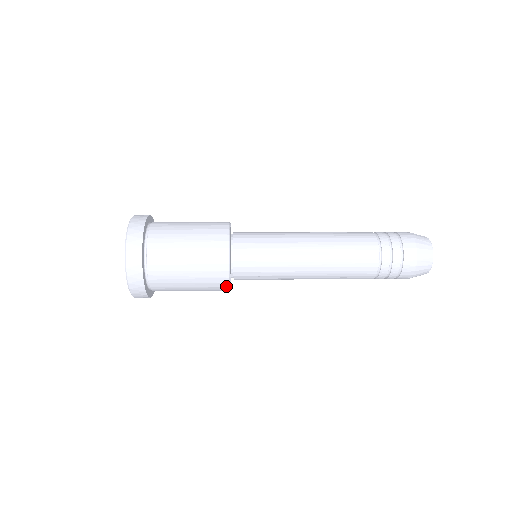
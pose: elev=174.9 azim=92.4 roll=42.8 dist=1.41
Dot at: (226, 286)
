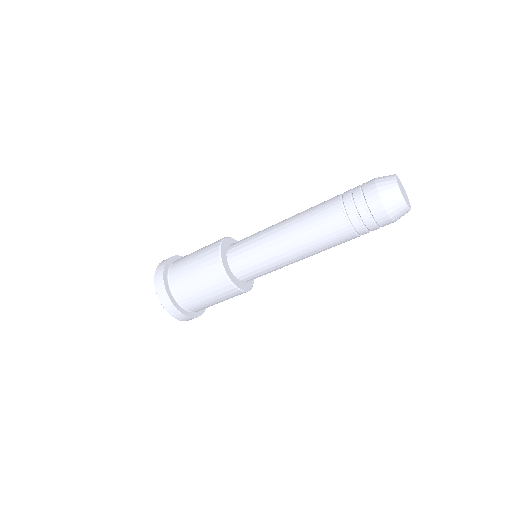
Dot at: (218, 262)
